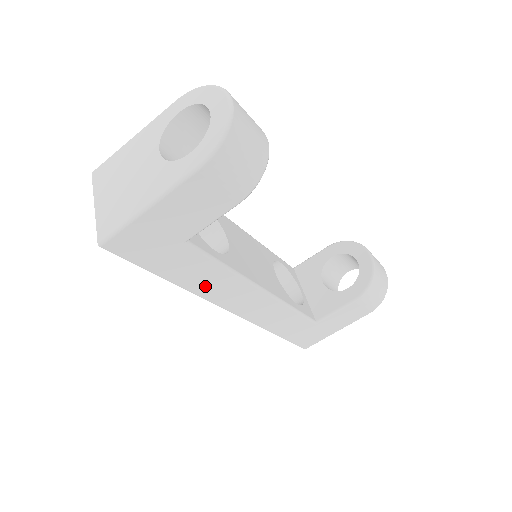
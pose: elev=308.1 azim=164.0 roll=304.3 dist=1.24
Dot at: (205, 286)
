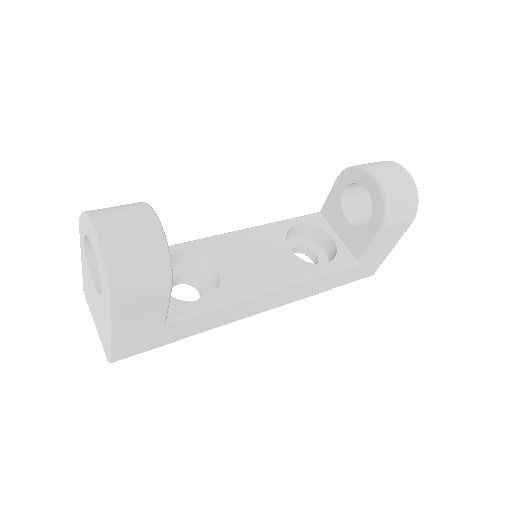
Dot at: (218, 321)
